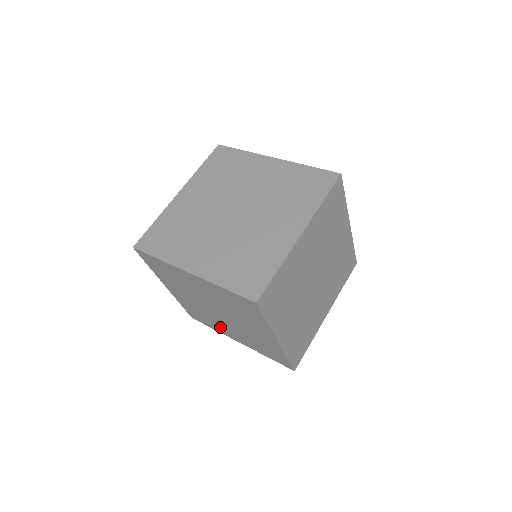
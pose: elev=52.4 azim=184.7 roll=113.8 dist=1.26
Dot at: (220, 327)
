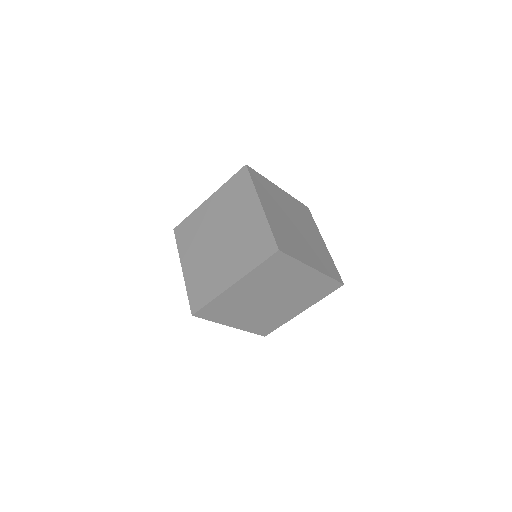
Dot at: (283, 315)
